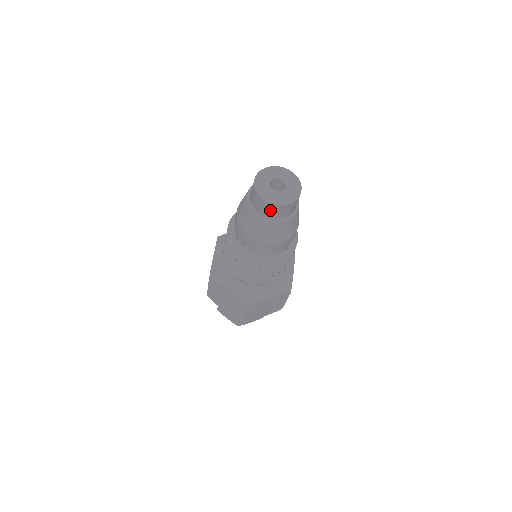
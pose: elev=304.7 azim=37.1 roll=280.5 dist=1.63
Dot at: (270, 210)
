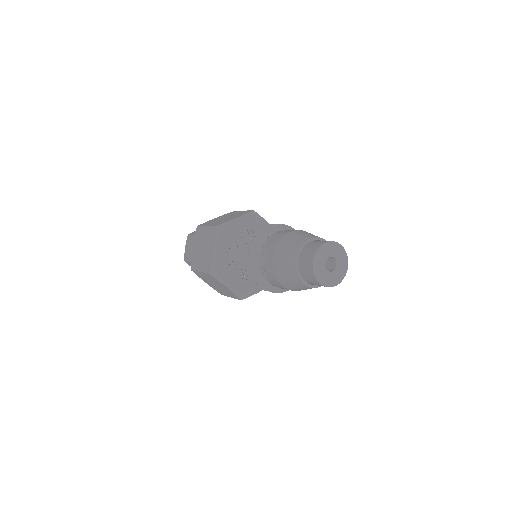
Dot at: (319, 285)
